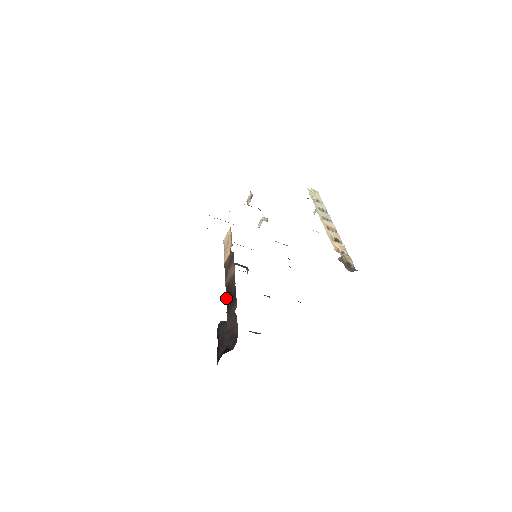
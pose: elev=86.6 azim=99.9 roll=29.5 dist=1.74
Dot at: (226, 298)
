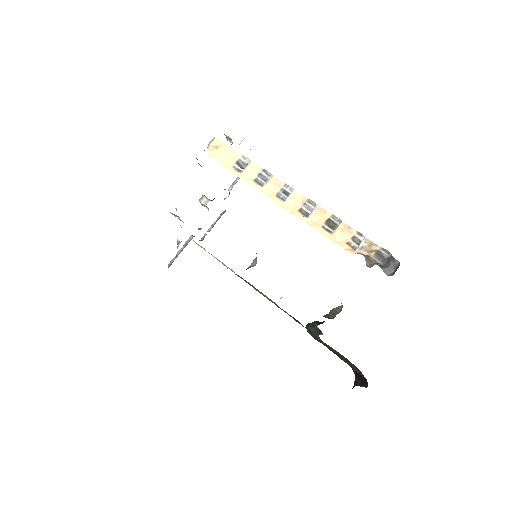
Dot at: occluded
